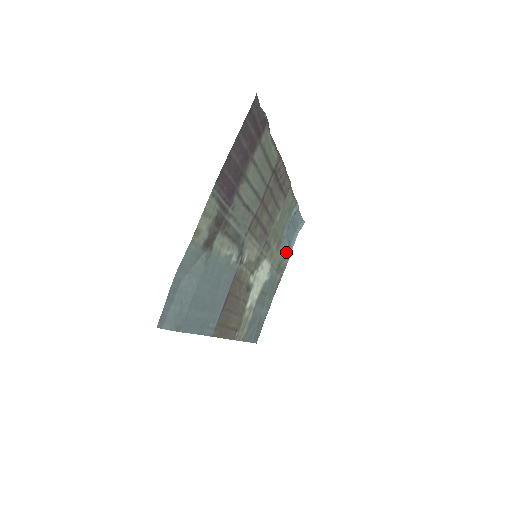
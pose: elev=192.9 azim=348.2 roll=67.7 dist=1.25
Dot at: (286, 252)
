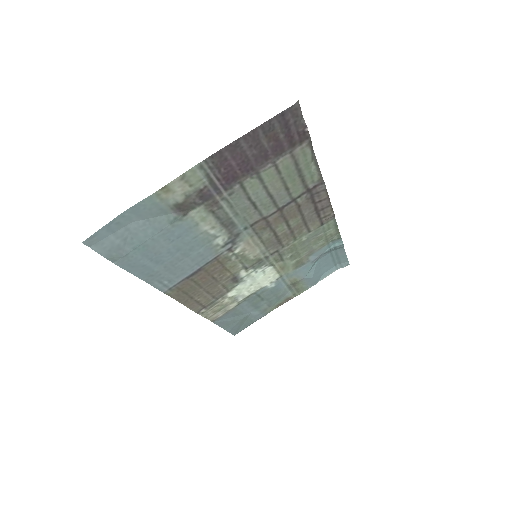
Dot at: (309, 277)
